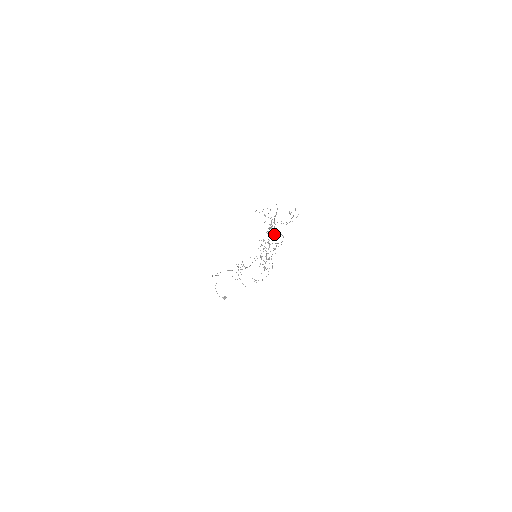
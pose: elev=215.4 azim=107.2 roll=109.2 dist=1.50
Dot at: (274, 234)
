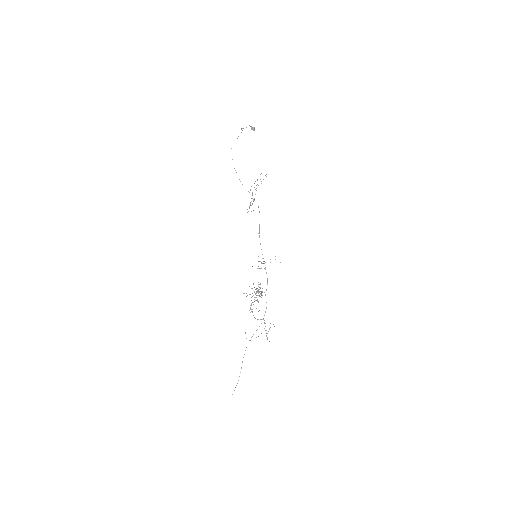
Dot at: occluded
